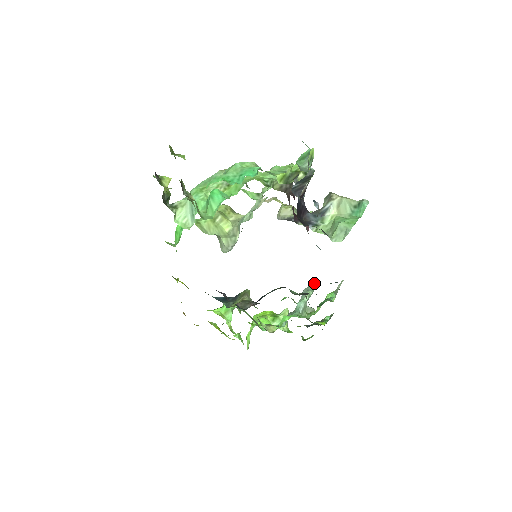
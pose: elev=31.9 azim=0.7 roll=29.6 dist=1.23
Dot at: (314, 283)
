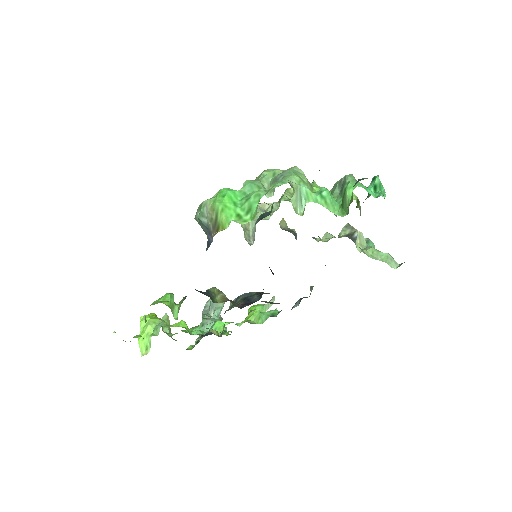
Dot at: occluded
